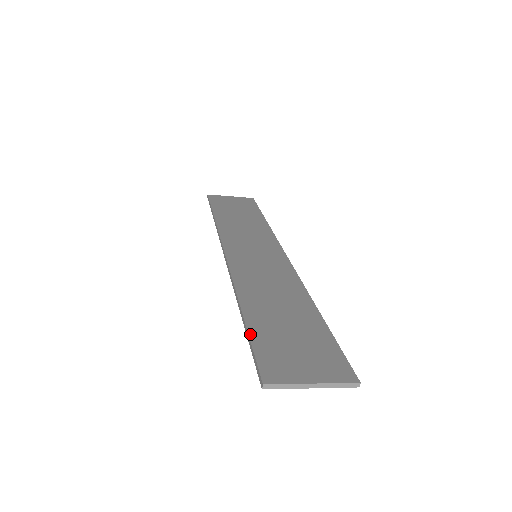
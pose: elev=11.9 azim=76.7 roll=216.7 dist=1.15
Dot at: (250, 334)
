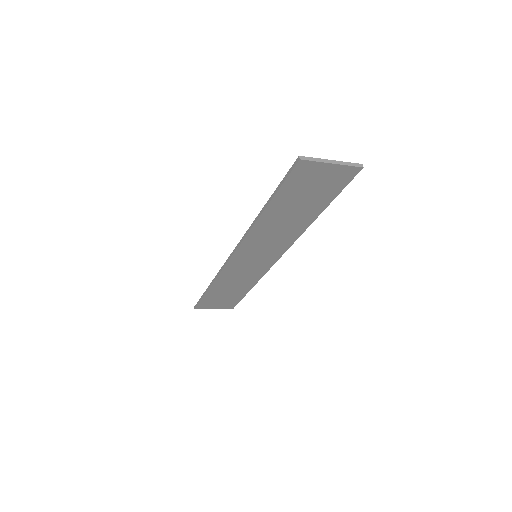
Dot at: (276, 190)
